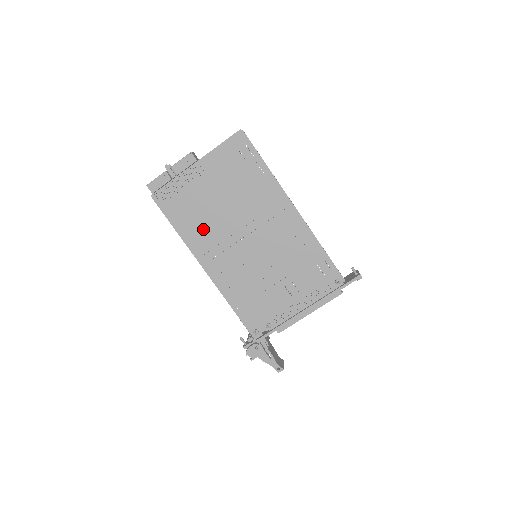
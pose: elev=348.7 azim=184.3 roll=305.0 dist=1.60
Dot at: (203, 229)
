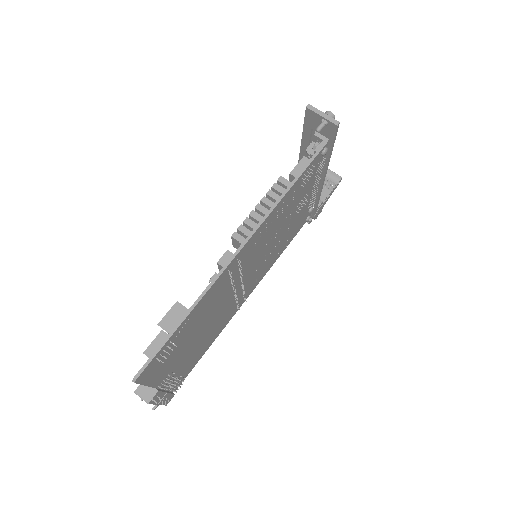
Dot at: (218, 326)
